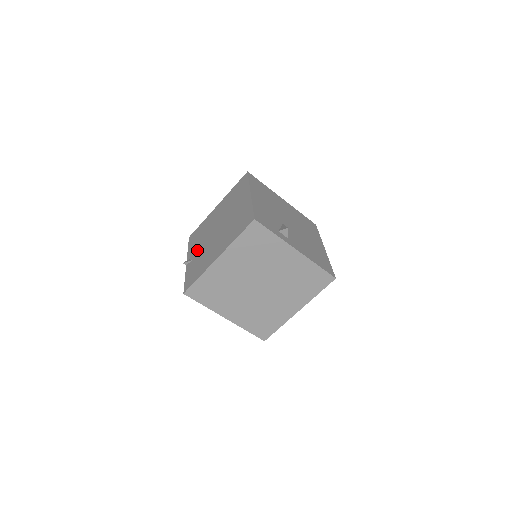
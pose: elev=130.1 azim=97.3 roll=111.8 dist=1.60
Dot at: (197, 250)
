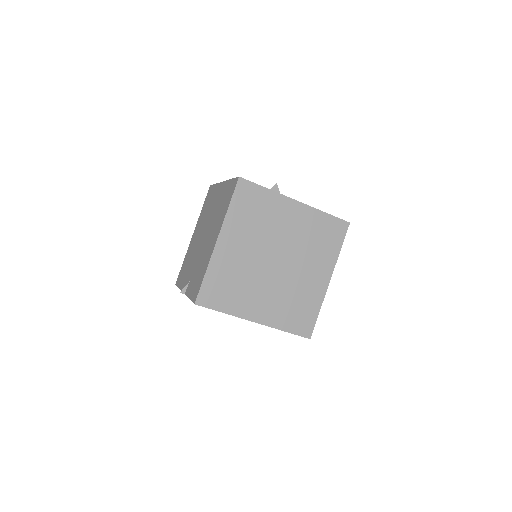
Dot at: (190, 272)
